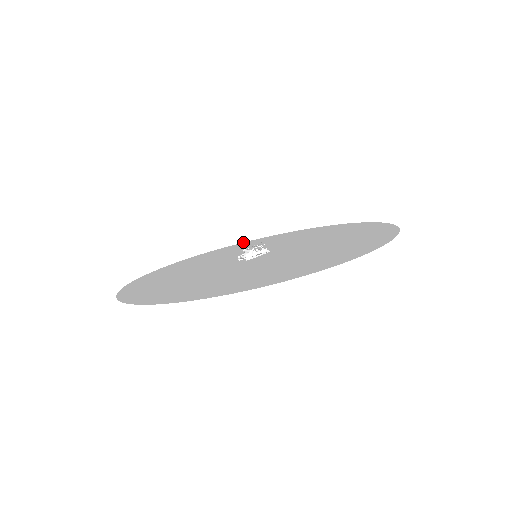
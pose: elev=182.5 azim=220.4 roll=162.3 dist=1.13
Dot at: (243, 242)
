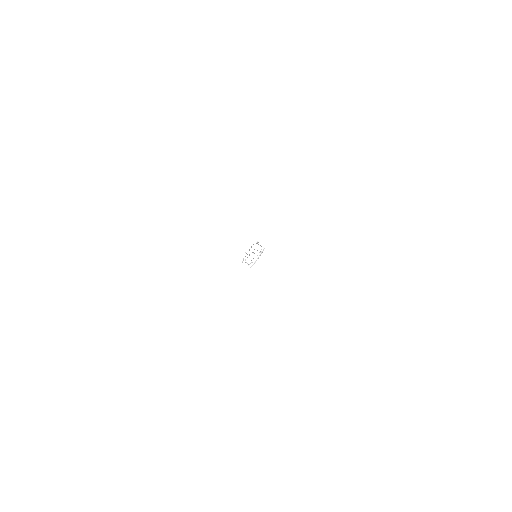
Dot at: (220, 160)
